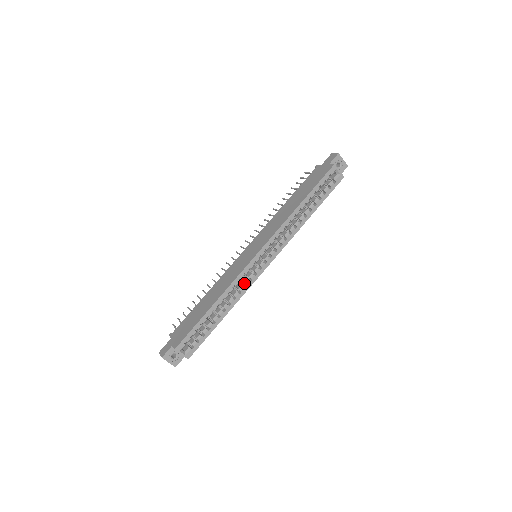
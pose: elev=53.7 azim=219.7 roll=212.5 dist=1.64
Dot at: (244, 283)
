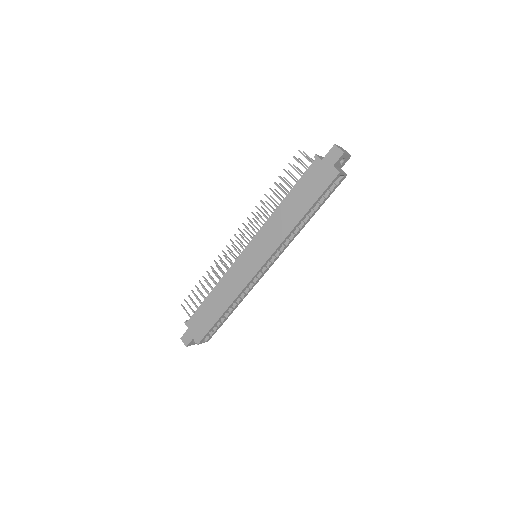
Dot at: (249, 286)
